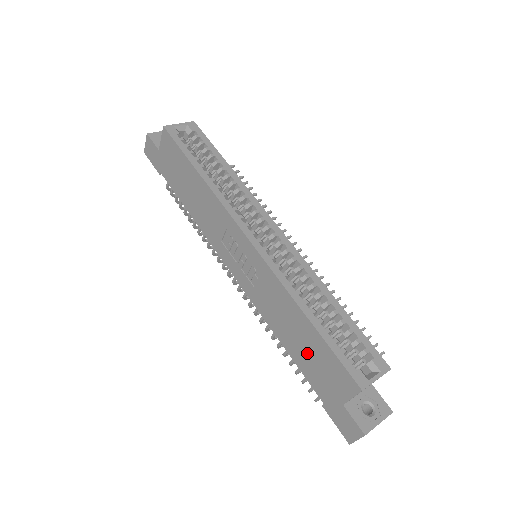
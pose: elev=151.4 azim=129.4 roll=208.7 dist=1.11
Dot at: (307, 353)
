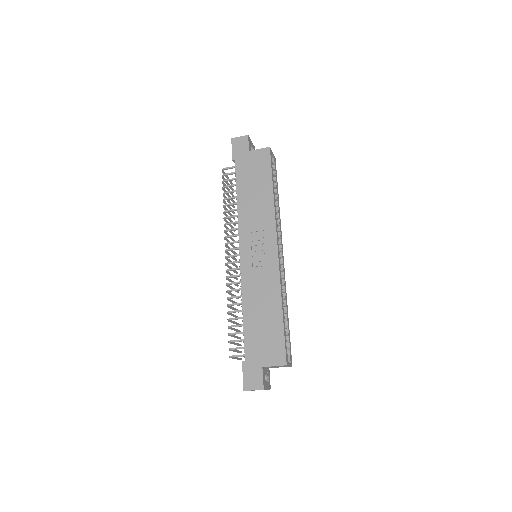
Dot at: (261, 328)
